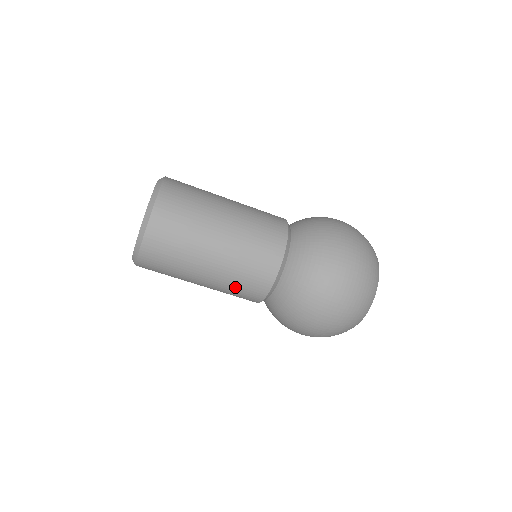
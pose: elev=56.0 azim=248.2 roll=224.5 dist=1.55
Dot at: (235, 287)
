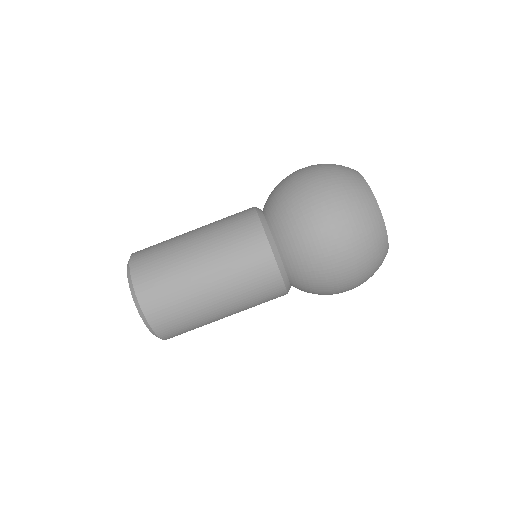
Dot at: (239, 267)
